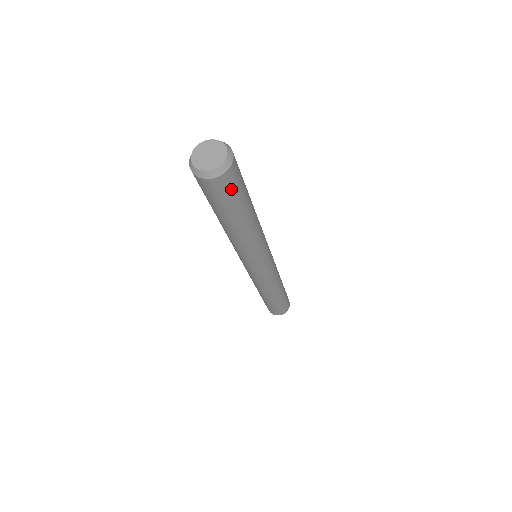
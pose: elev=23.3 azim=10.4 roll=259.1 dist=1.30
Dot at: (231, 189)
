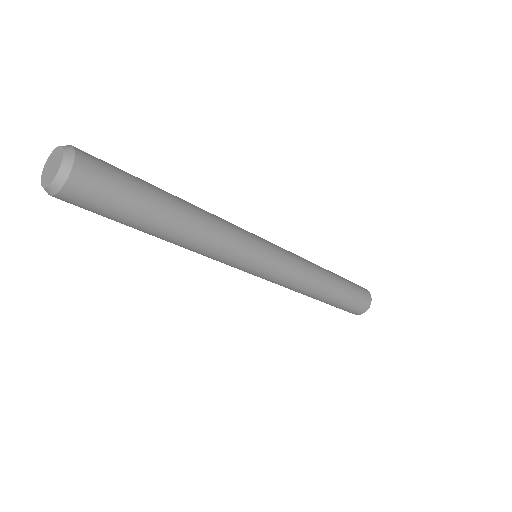
Dot at: (106, 181)
